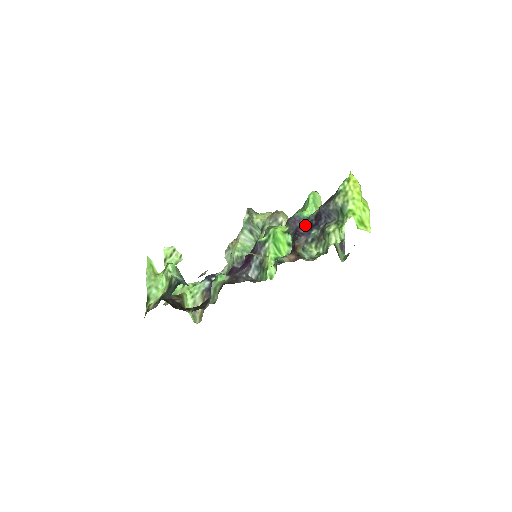
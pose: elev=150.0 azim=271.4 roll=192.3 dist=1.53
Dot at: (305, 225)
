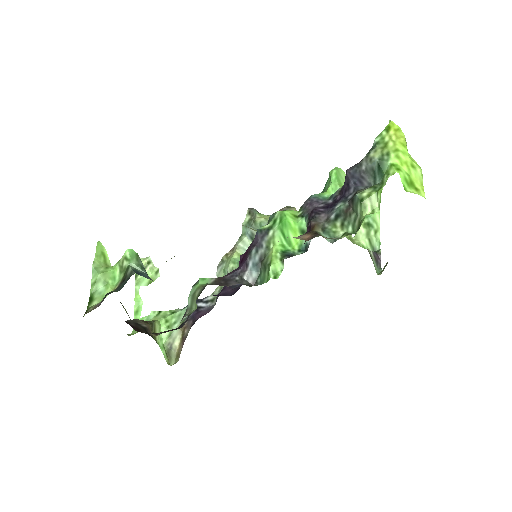
Dot at: (326, 204)
